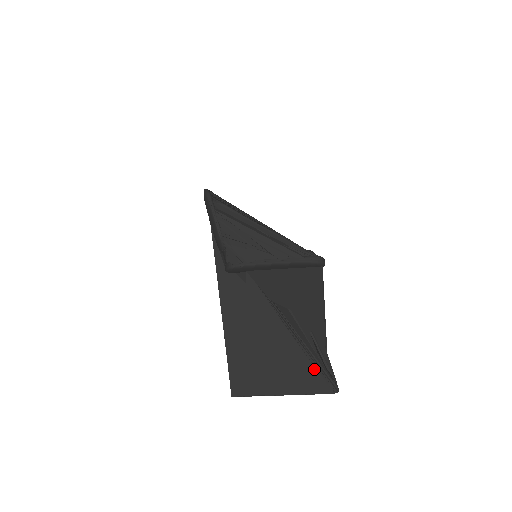
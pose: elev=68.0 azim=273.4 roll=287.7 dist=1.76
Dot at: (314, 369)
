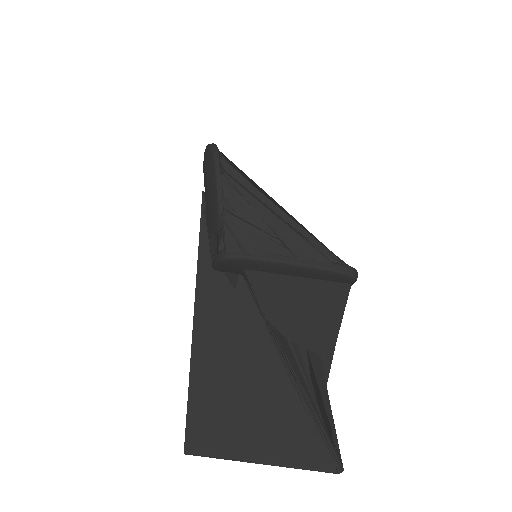
Dot at: (313, 431)
